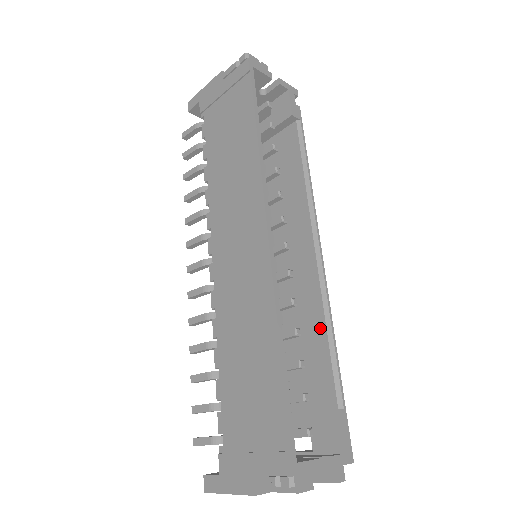
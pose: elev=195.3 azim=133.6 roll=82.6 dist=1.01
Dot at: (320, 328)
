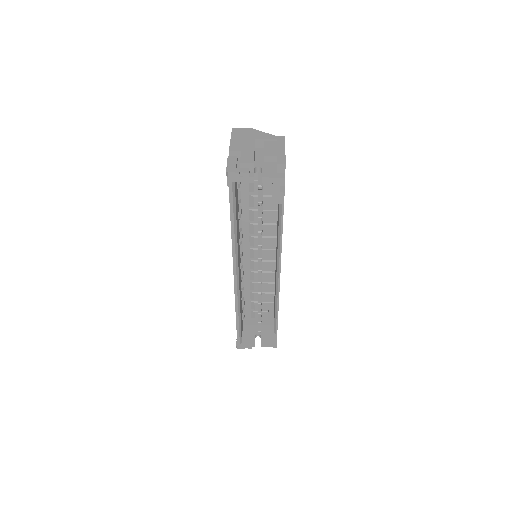
Dot at: occluded
